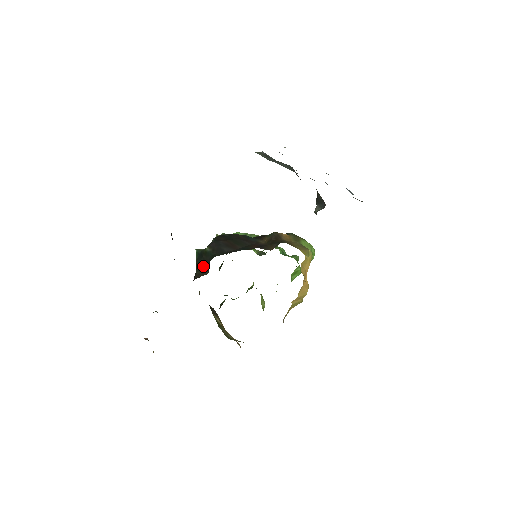
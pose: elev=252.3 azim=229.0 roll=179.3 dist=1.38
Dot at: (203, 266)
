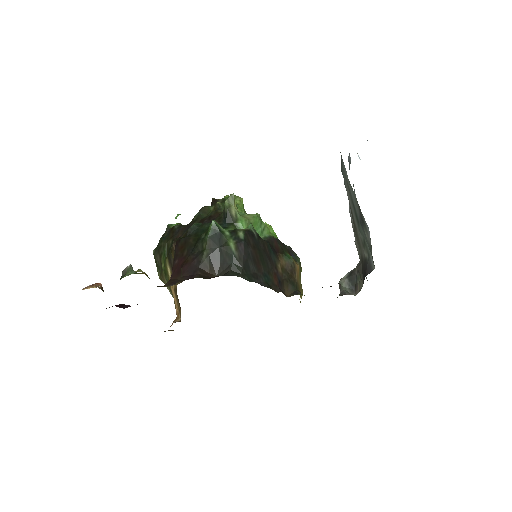
Dot at: (216, 259)
